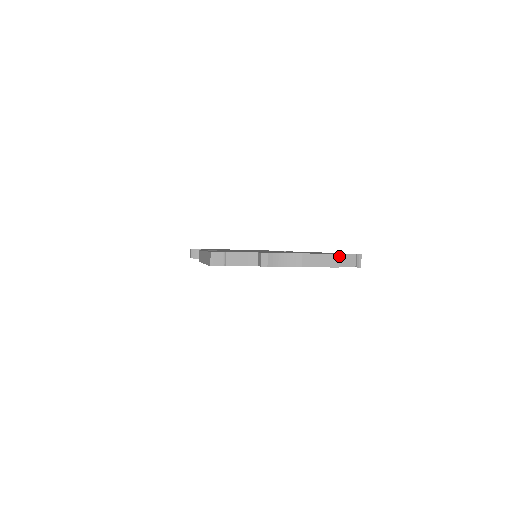
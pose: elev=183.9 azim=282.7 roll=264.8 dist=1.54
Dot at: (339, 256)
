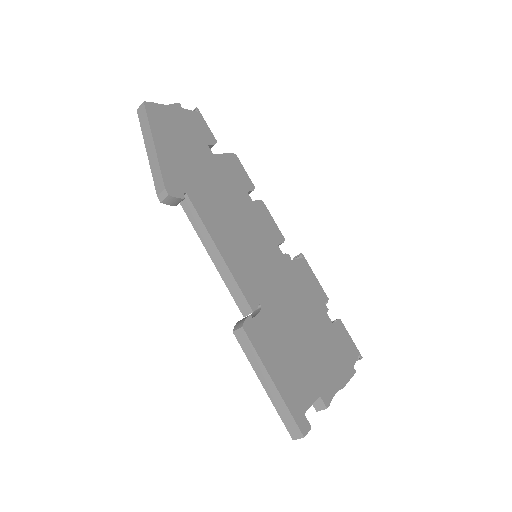
Dot at: (353, 365)
